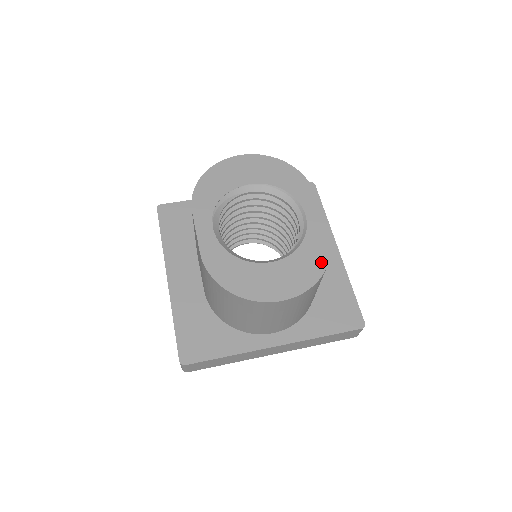
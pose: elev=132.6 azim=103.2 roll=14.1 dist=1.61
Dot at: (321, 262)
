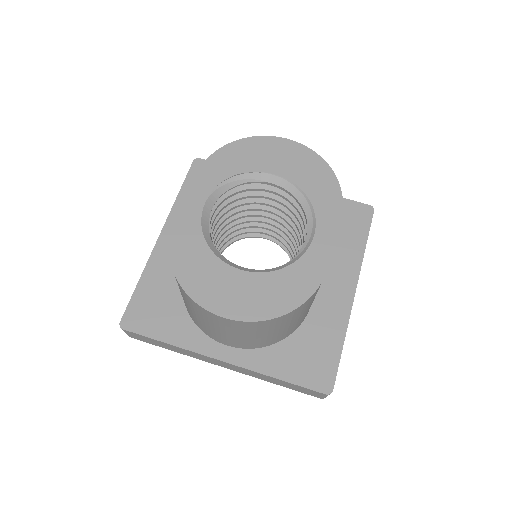
Dot at: (296, 298)
